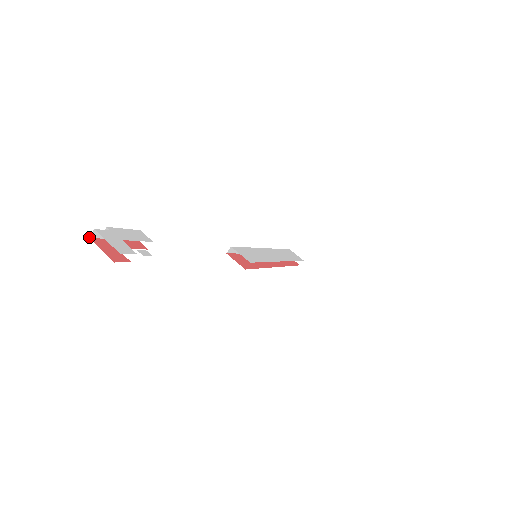
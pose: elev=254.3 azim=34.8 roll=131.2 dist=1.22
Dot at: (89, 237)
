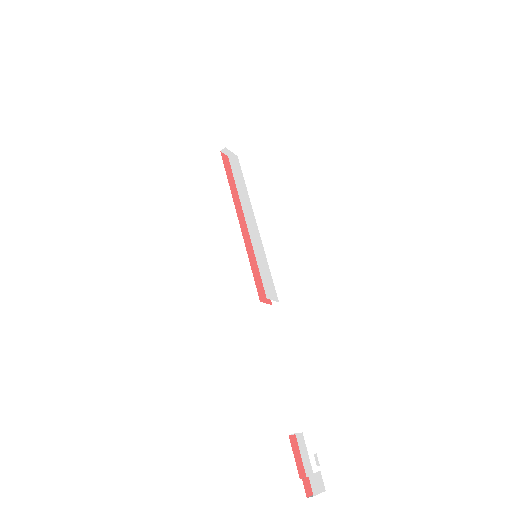
Dot at: (307, 497)
